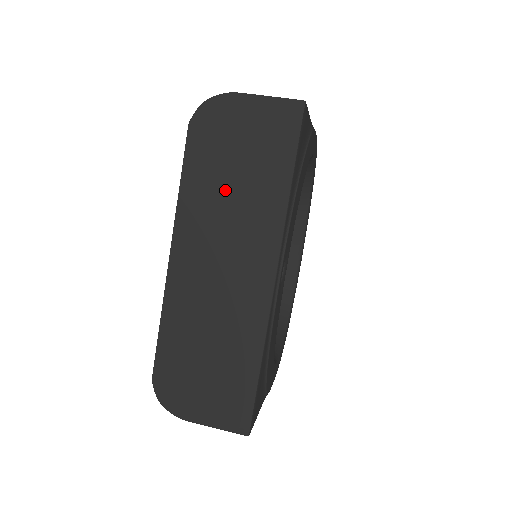
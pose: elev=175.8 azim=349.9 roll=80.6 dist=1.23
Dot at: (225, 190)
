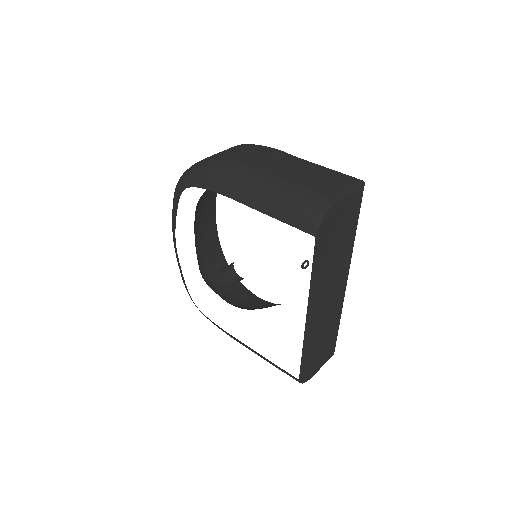
Dot at: (331, 260)
